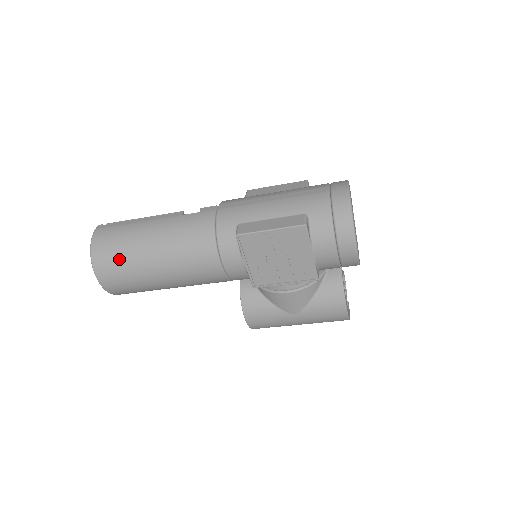
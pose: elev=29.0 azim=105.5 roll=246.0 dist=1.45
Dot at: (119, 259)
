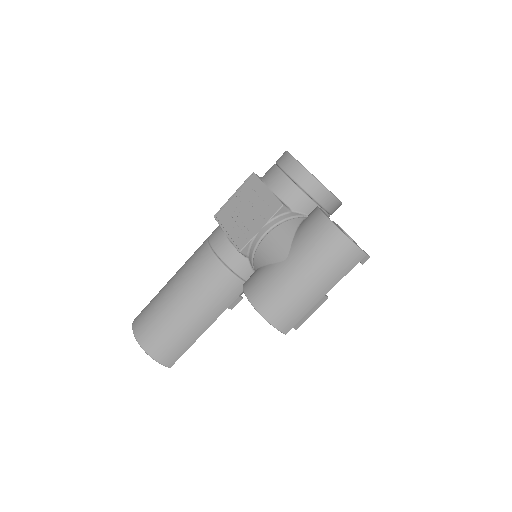
Dot at: (149, 304)
